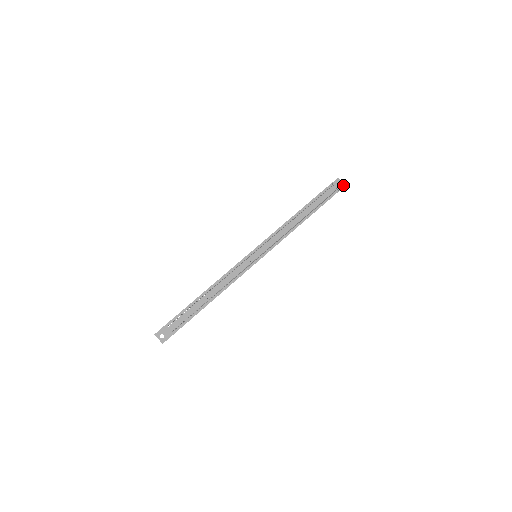
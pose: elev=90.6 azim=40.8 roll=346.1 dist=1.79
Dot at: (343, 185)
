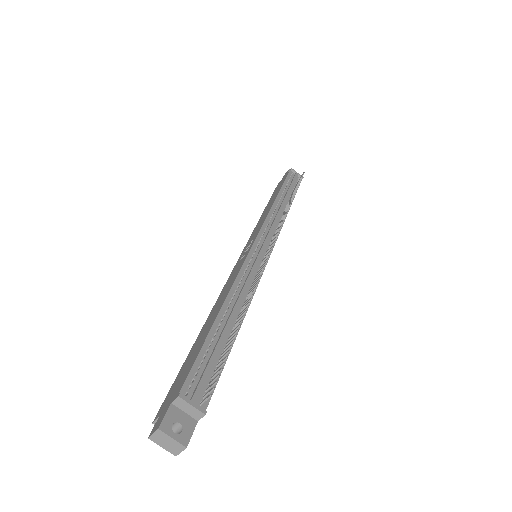
Dot at: occluded
